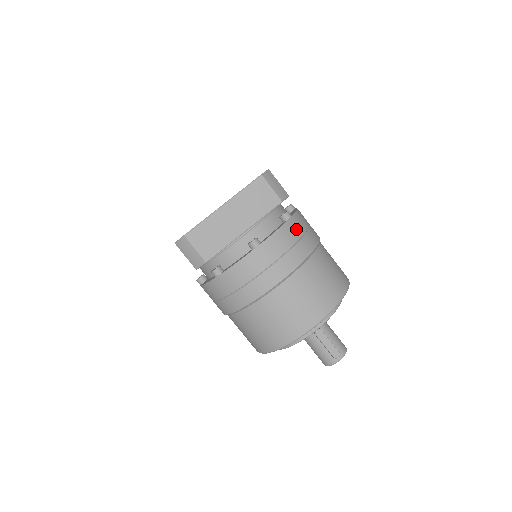
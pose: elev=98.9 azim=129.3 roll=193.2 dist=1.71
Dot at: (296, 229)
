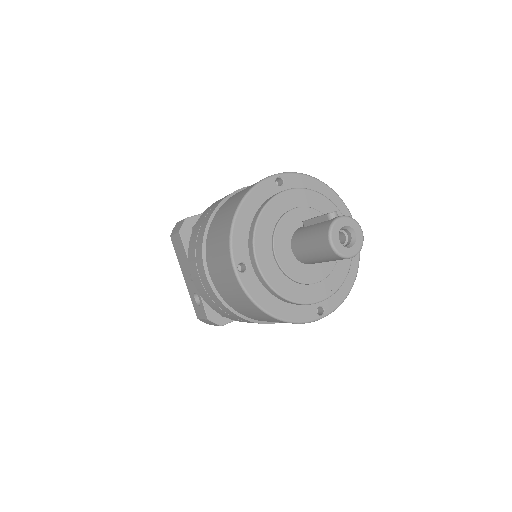
Dot at: occluded
